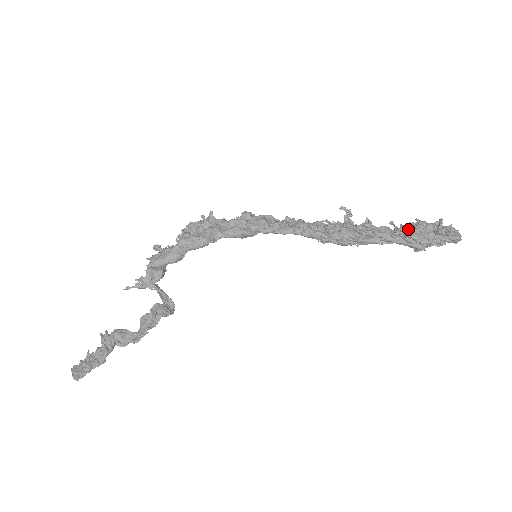
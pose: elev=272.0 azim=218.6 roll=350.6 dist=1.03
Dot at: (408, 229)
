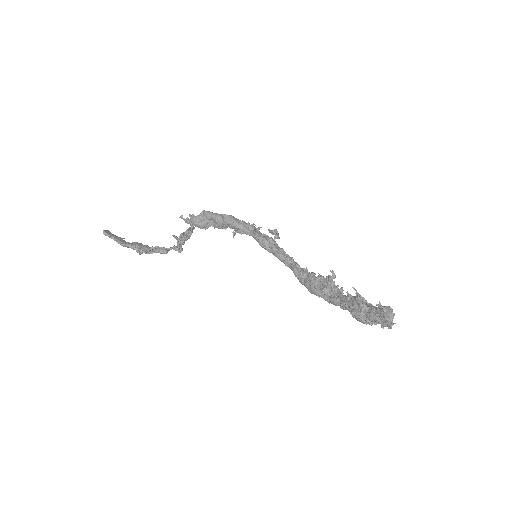
Dot at: (360, 295)
